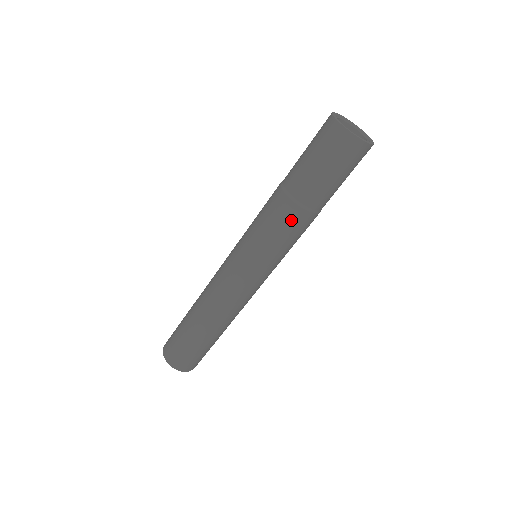
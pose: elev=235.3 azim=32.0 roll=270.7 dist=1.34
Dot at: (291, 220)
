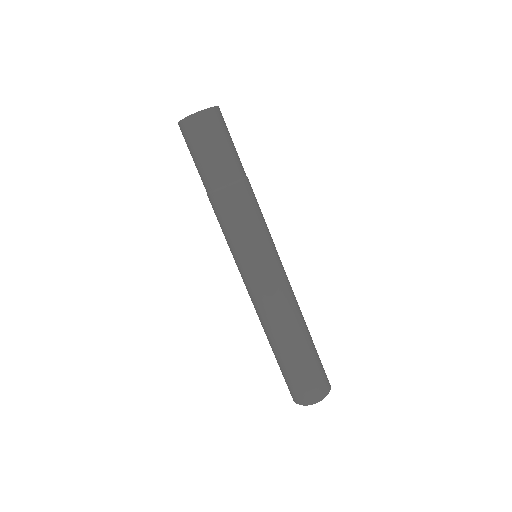
Dot at: (216, 208)
